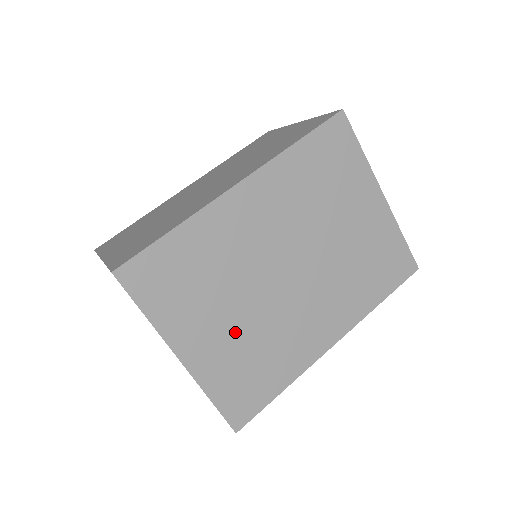
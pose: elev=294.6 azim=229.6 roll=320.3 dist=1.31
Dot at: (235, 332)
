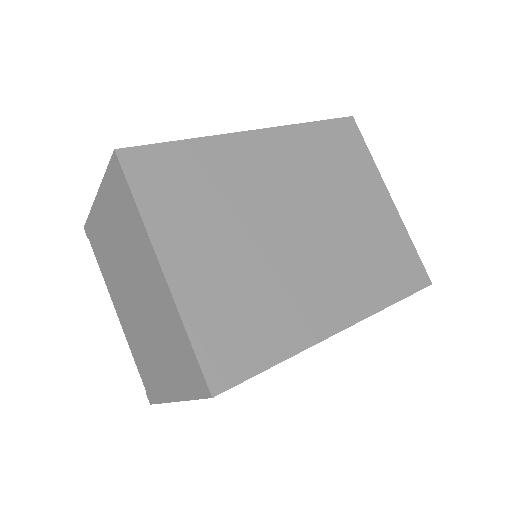
Dot at: (231, 266)
